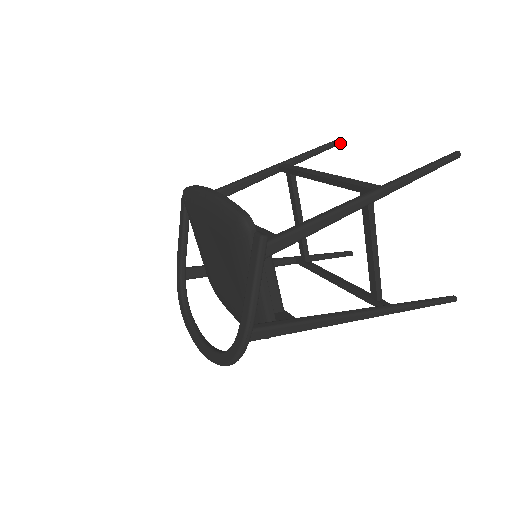
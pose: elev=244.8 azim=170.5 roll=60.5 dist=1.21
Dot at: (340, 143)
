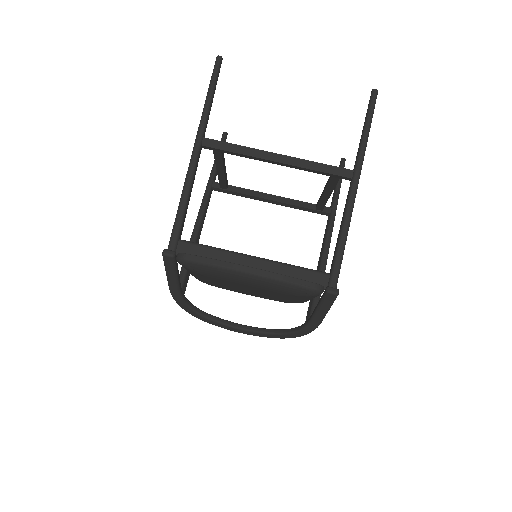
Dot at: (220, 65)
